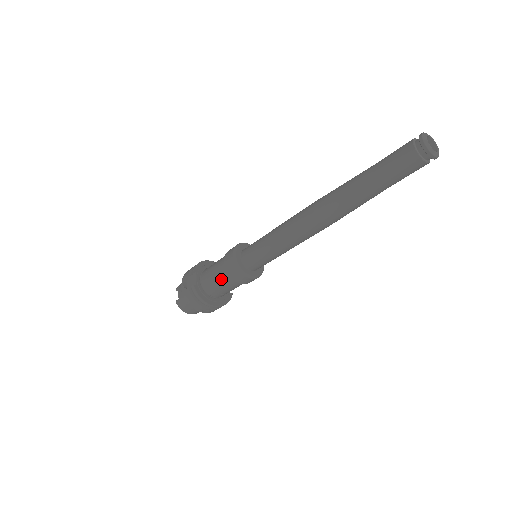
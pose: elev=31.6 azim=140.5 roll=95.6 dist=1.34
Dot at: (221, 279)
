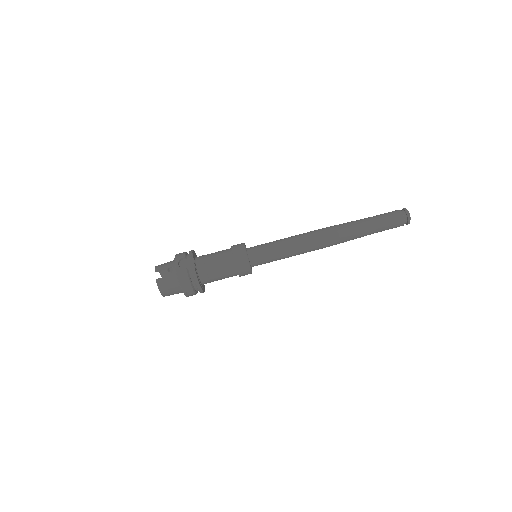
Dot at: (223, 267)
